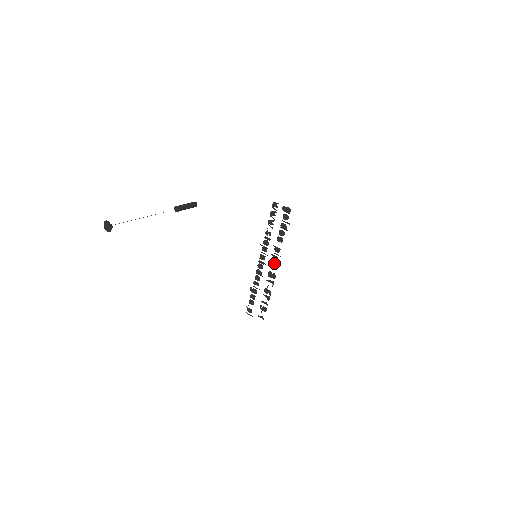
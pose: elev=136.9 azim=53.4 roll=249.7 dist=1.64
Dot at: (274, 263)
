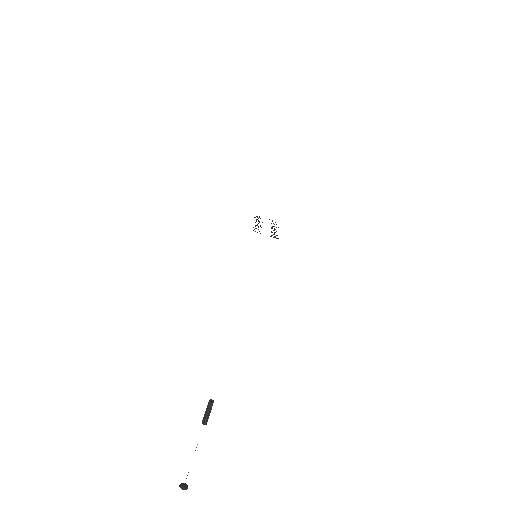
Dot at: occluded
